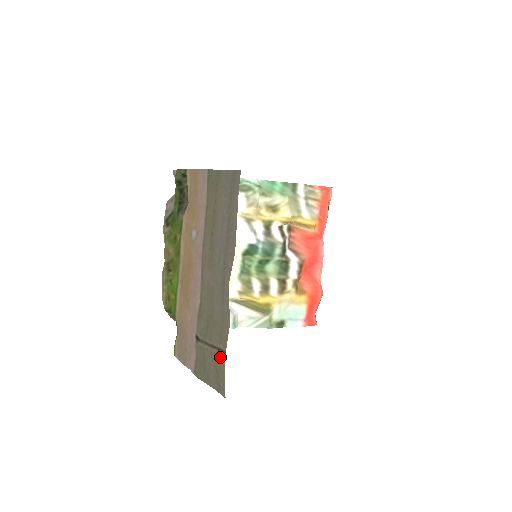
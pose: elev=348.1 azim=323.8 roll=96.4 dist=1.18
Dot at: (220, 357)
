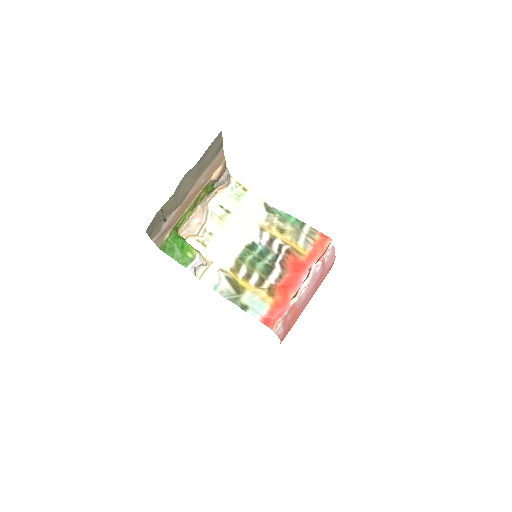
Dot at: (159, 213)
